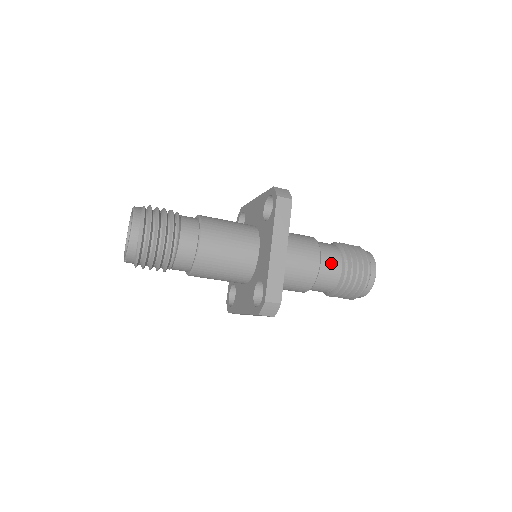
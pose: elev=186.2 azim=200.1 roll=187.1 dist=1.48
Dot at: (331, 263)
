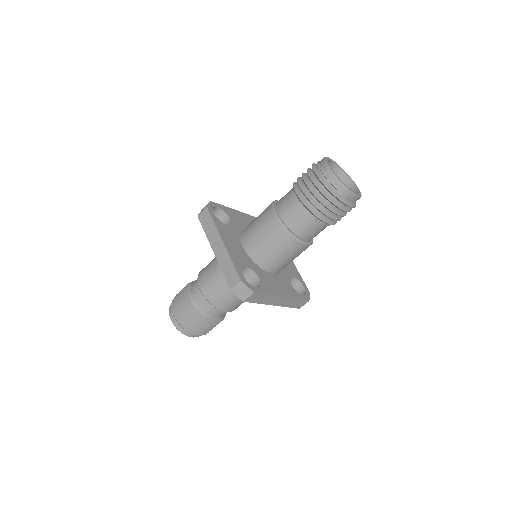
Dot at: (288, 206)
